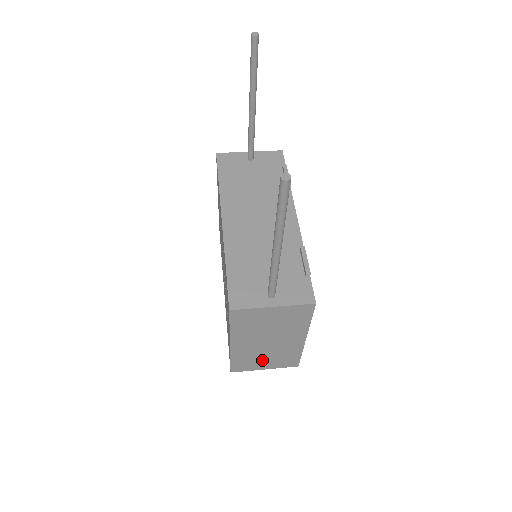
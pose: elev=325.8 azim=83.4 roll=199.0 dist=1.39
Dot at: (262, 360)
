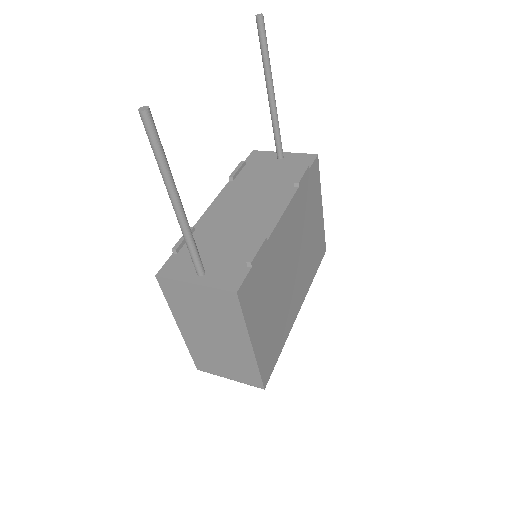
Dot at: (221, 363)
